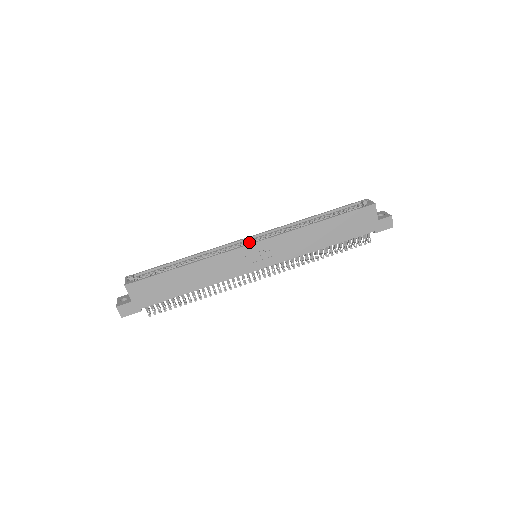
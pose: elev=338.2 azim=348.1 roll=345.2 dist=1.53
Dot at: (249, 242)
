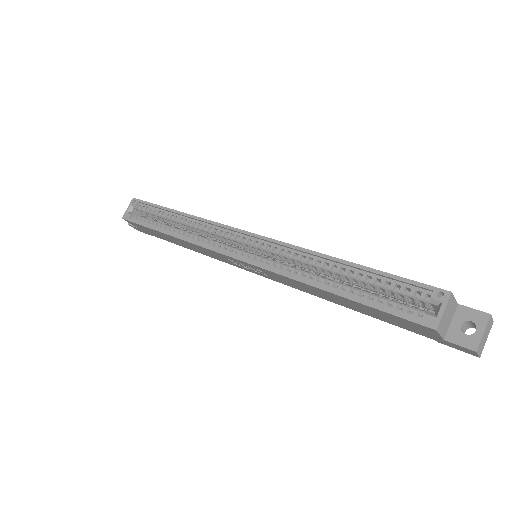
Dot at: (243, 241)
